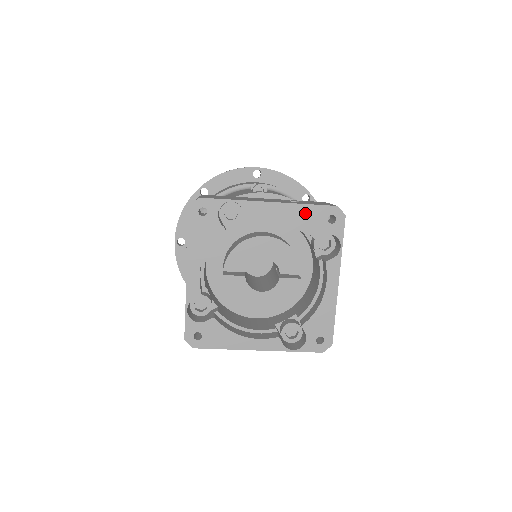
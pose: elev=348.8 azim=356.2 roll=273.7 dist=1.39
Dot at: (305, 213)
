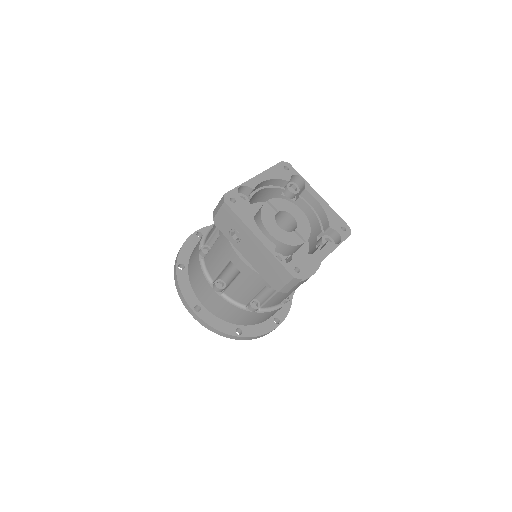
Dot at: (333, 214)
